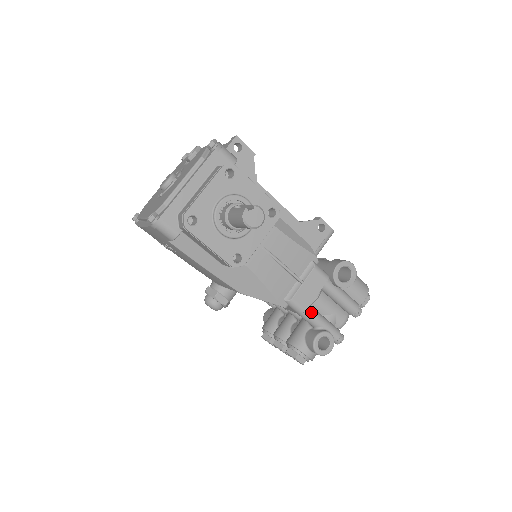
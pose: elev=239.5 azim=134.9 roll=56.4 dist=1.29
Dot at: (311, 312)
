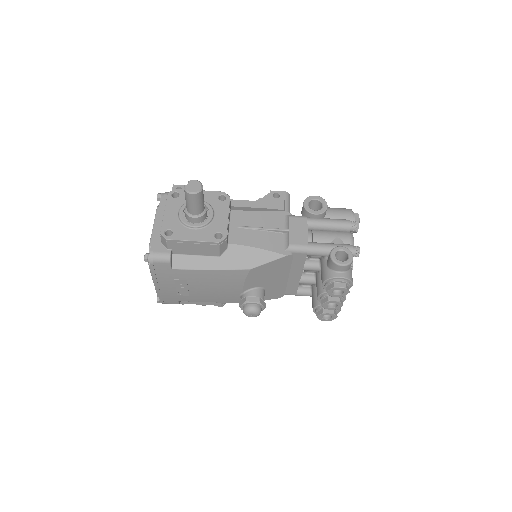
Dot at: (313, 244)
